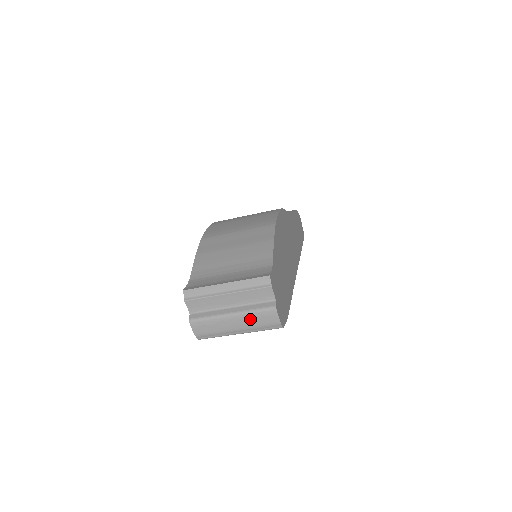
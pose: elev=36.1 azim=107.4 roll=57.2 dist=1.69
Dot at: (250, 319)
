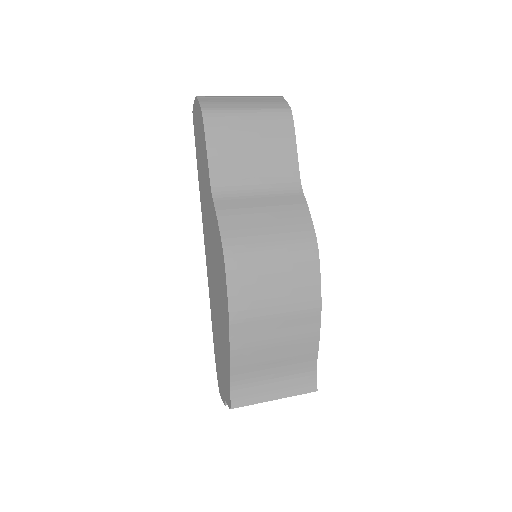
Dot at: occluded
